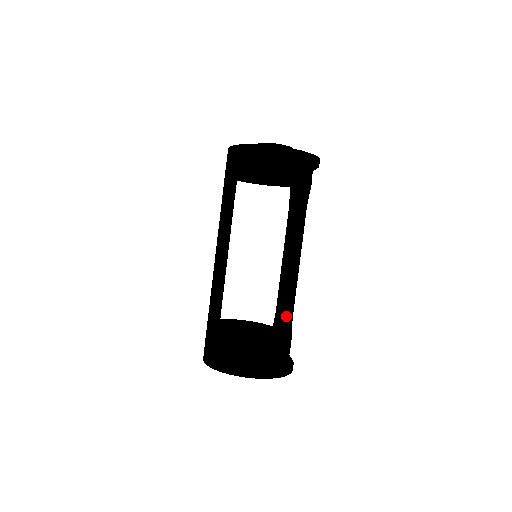
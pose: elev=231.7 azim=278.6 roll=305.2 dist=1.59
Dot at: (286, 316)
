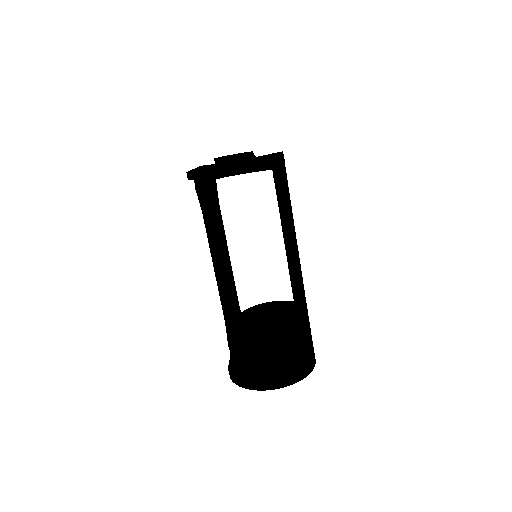
Dot at: (300, 308)
